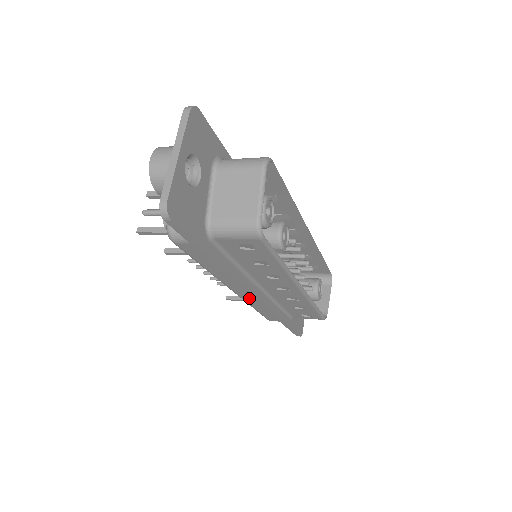
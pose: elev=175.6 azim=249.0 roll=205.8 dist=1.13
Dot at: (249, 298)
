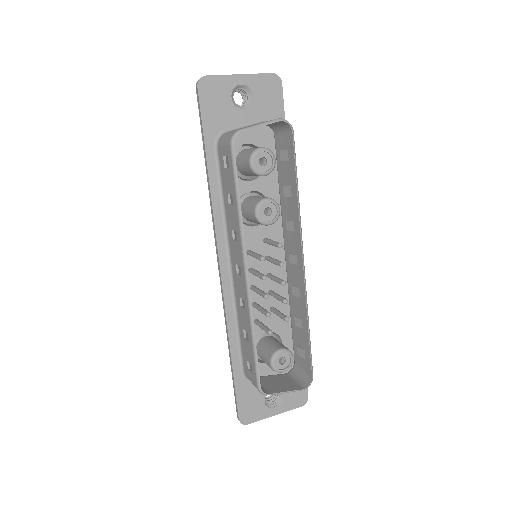
Dot at: occluded
